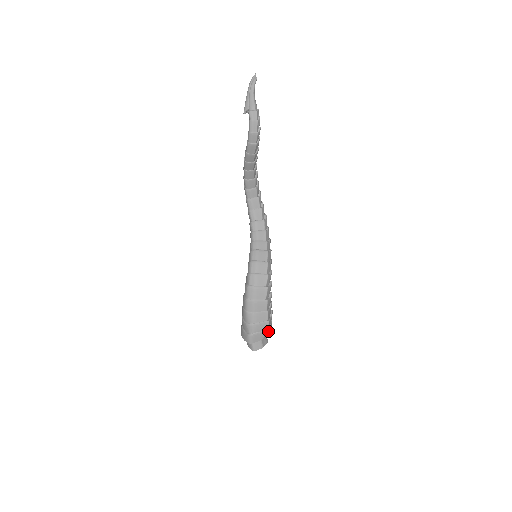
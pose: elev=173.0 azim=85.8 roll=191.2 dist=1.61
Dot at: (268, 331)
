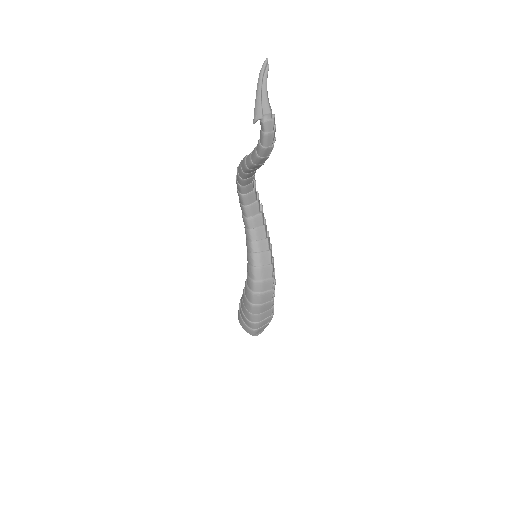
Dot at: occluded
